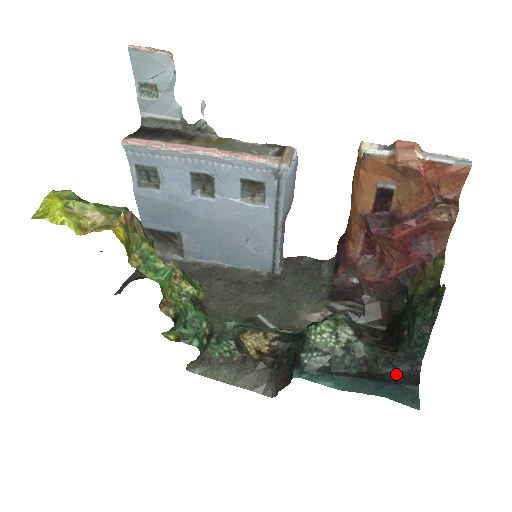
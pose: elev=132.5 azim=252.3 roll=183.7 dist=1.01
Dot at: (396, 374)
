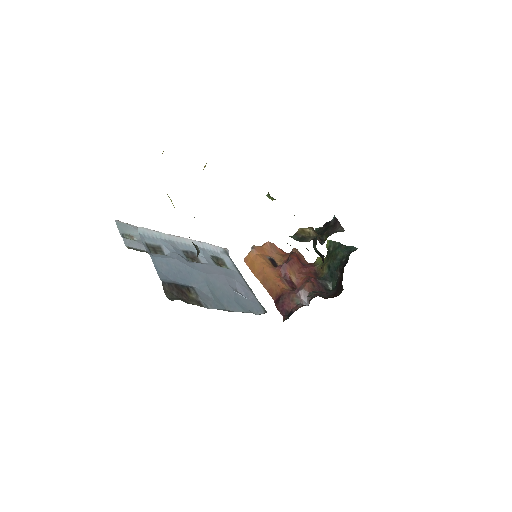
Dot at: occluded
